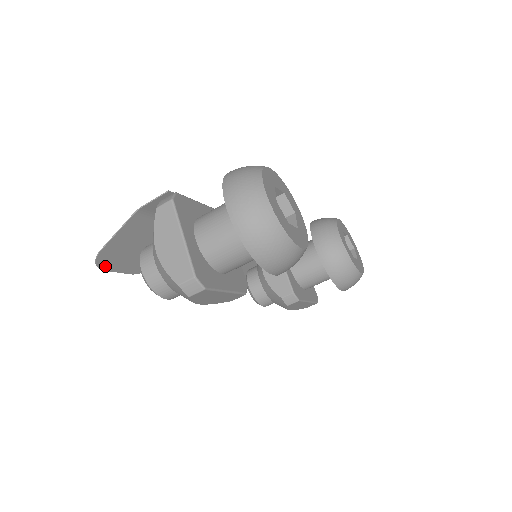
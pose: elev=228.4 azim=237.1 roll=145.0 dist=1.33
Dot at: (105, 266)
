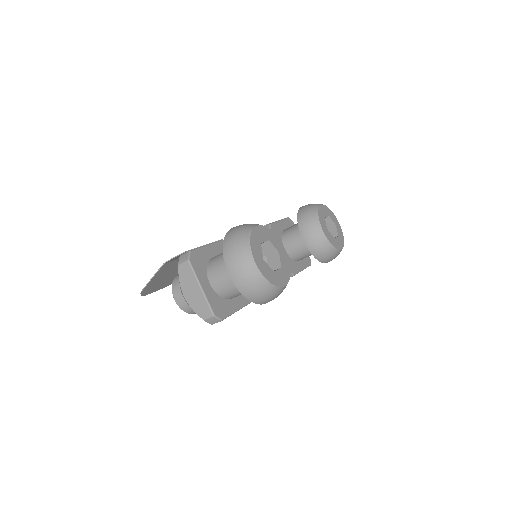
Dot at: (147, 293)
